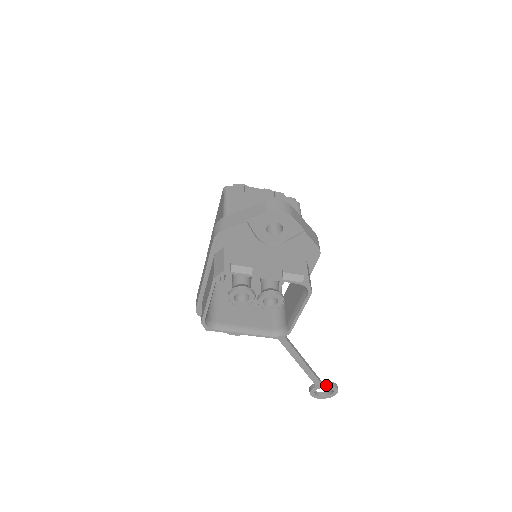
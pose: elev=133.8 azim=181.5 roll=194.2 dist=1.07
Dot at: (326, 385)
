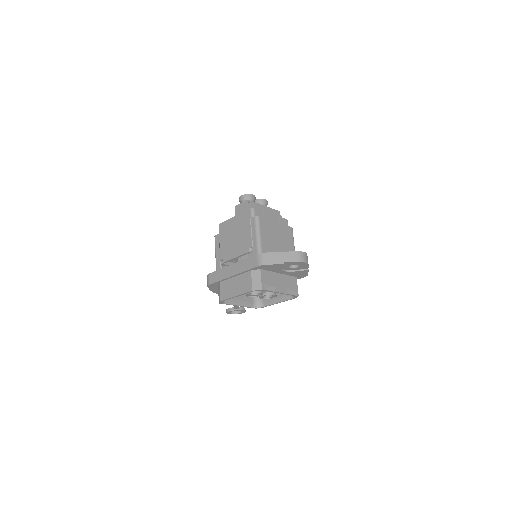
Dot at: (241, 310)
